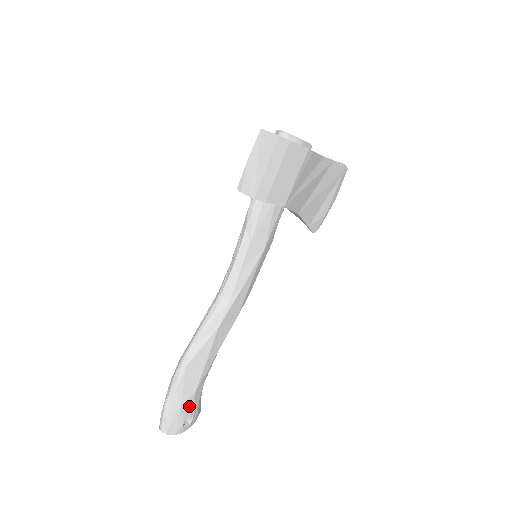
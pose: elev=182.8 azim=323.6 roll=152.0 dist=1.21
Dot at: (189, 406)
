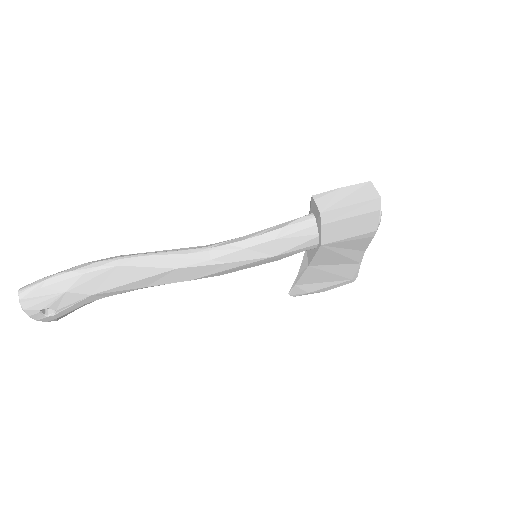
Dot at: (70, 300)
